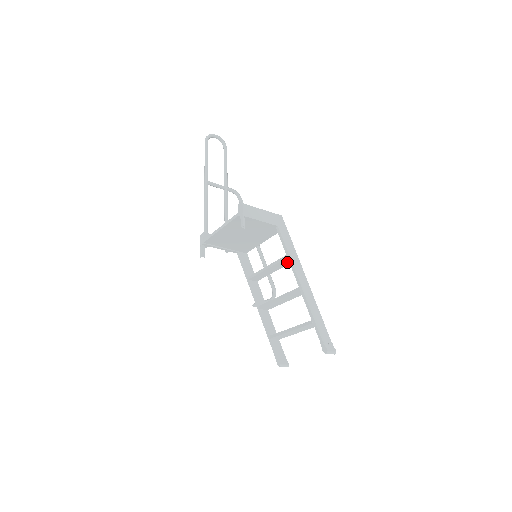
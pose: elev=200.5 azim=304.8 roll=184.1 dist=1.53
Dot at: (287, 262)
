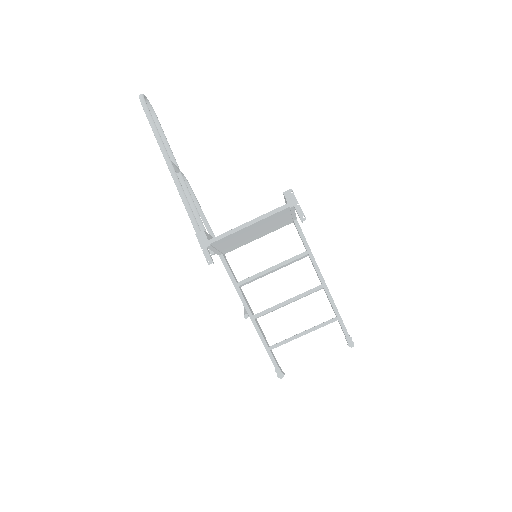
Dot at: (299, 259)
